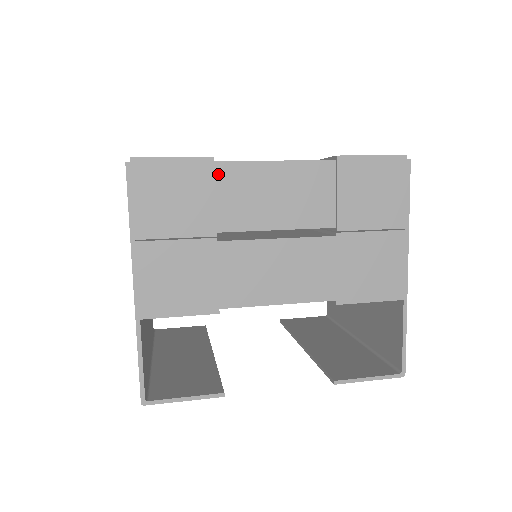
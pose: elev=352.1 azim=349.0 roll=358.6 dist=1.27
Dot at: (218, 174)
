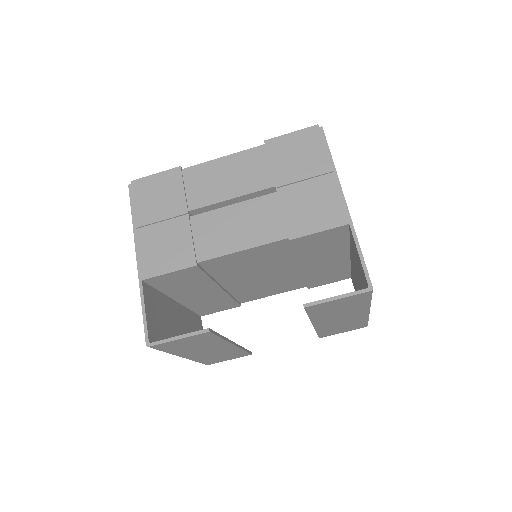
Dot at: (185, 176)
